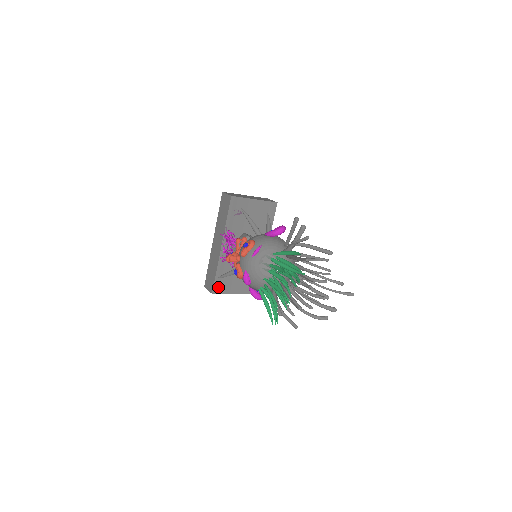
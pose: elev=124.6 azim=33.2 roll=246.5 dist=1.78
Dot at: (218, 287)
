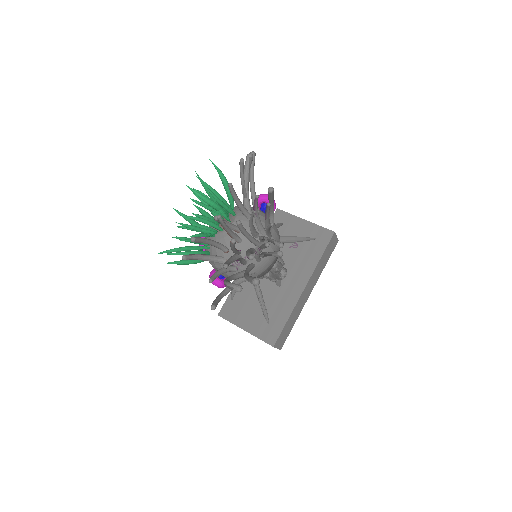
Dot at: (228, 310)
